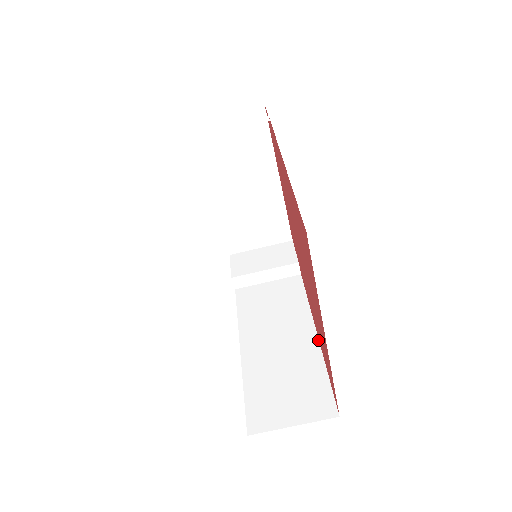
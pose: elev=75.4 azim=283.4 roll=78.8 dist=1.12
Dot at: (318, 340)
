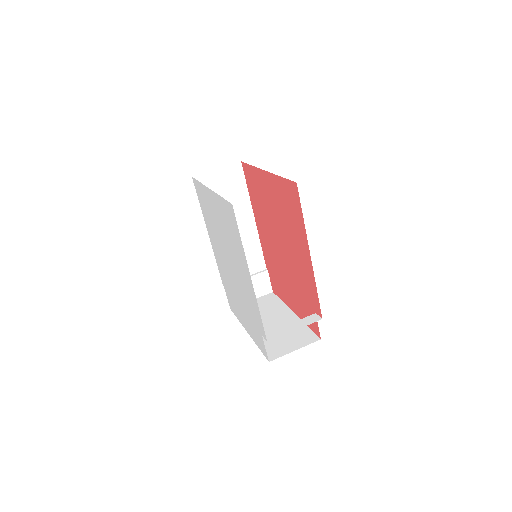
Dot at: (309, 250)
